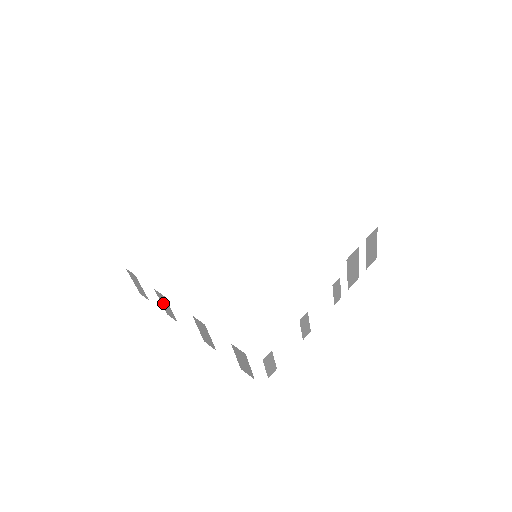
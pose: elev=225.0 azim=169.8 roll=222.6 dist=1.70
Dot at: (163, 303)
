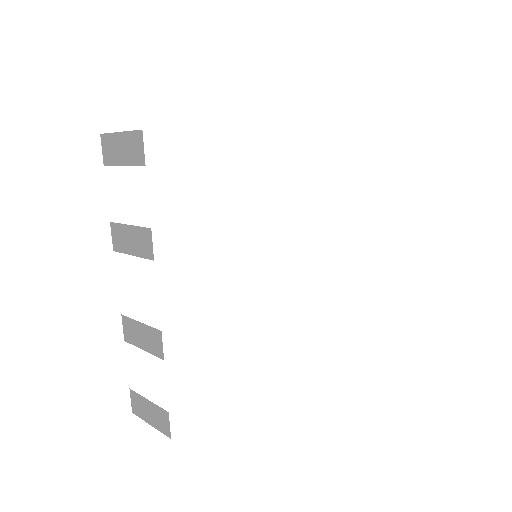
Dot at: (132, 233)
